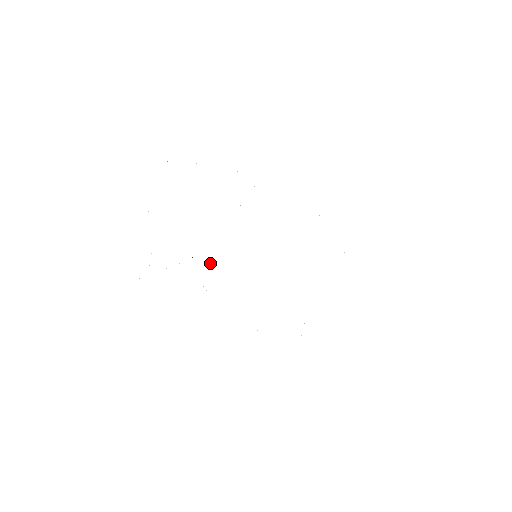
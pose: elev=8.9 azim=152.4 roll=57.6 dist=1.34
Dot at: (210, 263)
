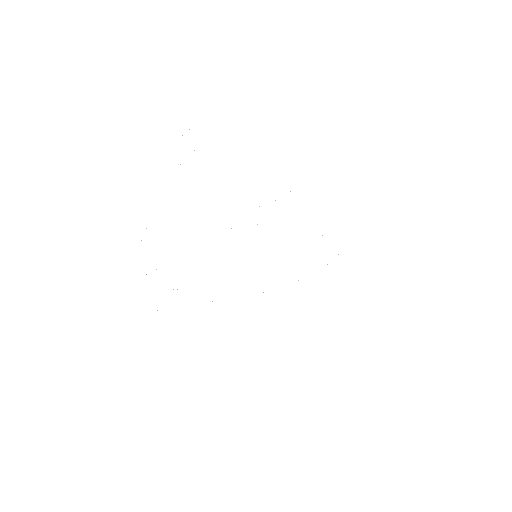
Dot at: occluded
